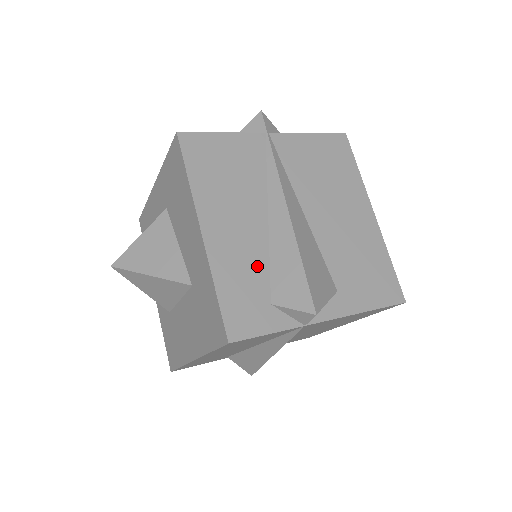
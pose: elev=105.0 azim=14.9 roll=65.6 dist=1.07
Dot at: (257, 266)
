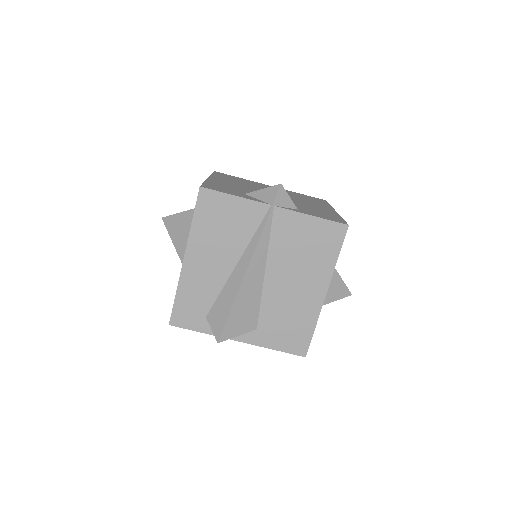
Dot at: (209, 293)
